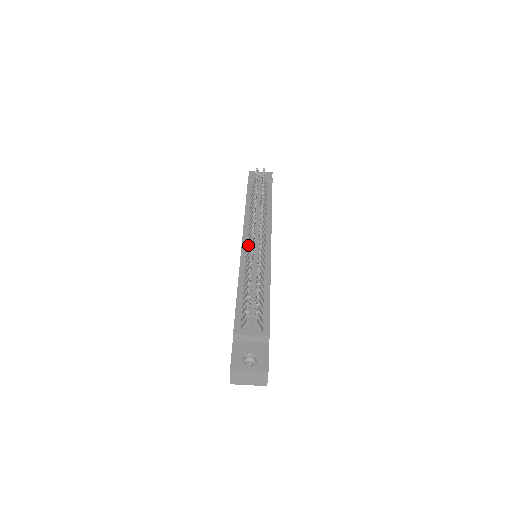
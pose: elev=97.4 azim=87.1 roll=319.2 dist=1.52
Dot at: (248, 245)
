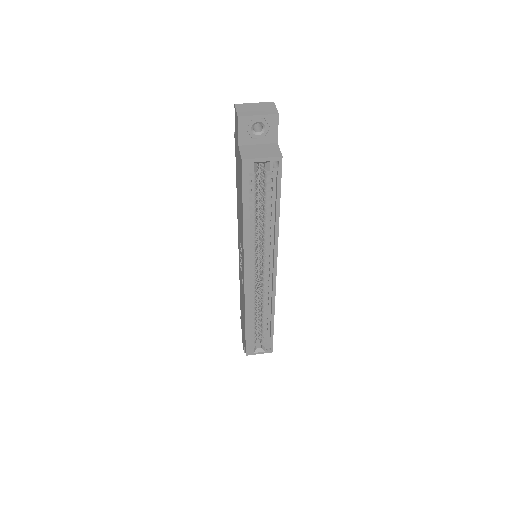
Dot at: occluded
